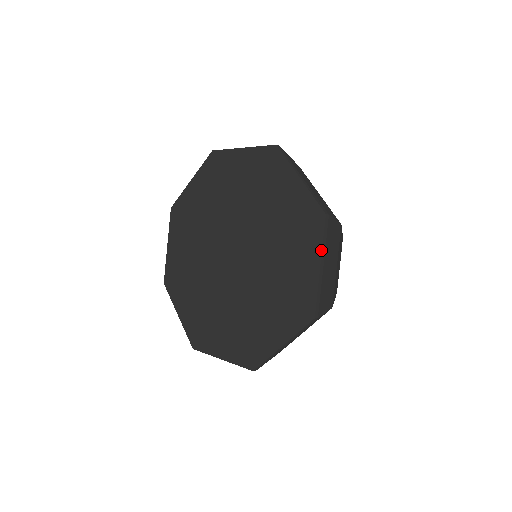
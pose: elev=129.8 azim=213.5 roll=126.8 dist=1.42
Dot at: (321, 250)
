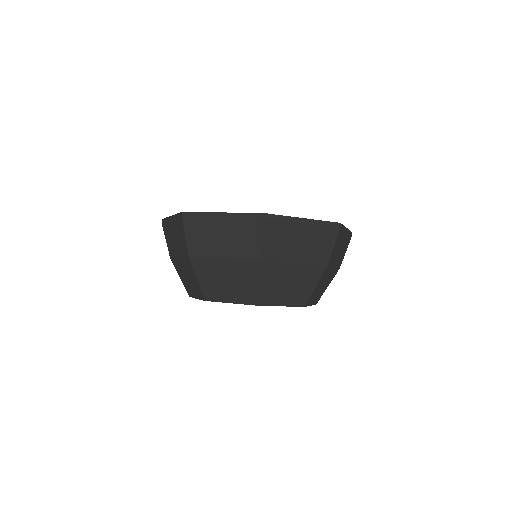
Dot at: (348, 229)
